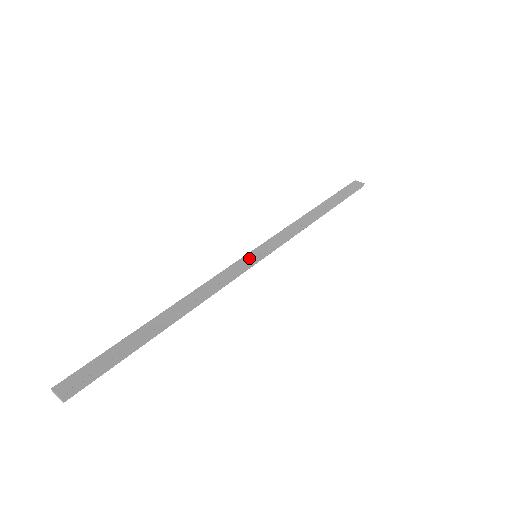
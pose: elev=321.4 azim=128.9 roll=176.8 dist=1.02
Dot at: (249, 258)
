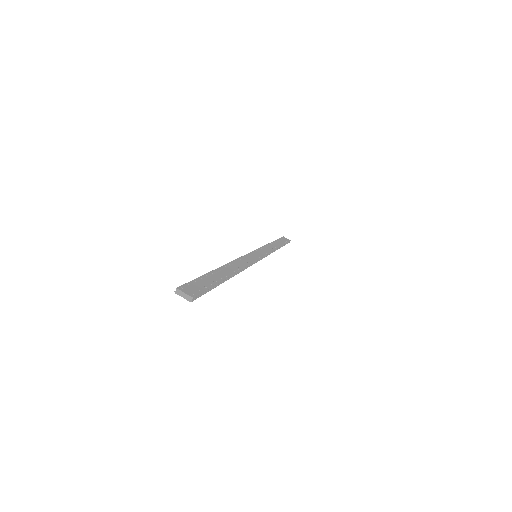
Dot at: (254, 255)
